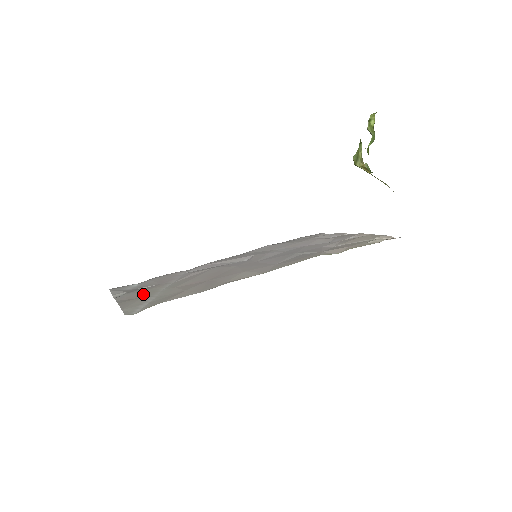
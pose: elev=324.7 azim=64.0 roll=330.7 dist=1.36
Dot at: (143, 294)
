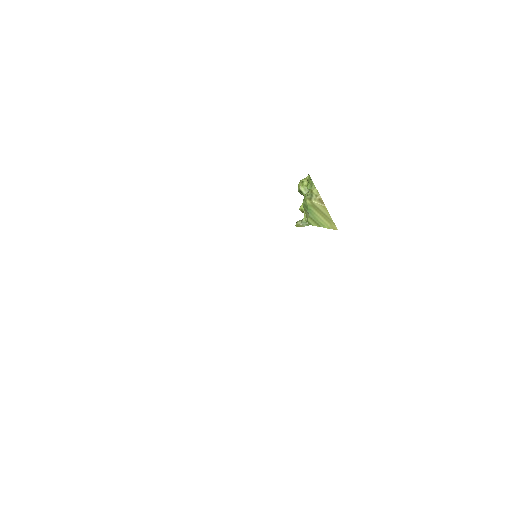
Dot at: occluded
